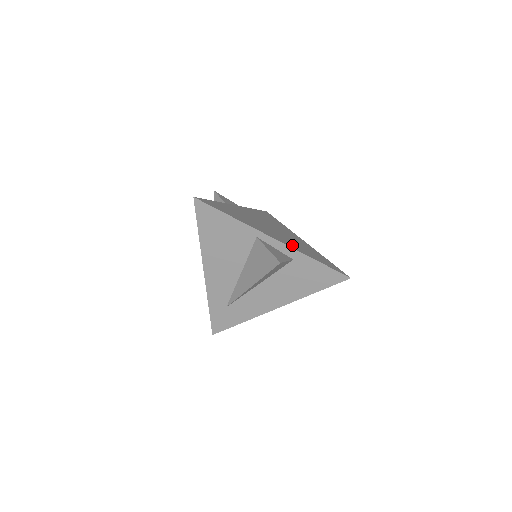
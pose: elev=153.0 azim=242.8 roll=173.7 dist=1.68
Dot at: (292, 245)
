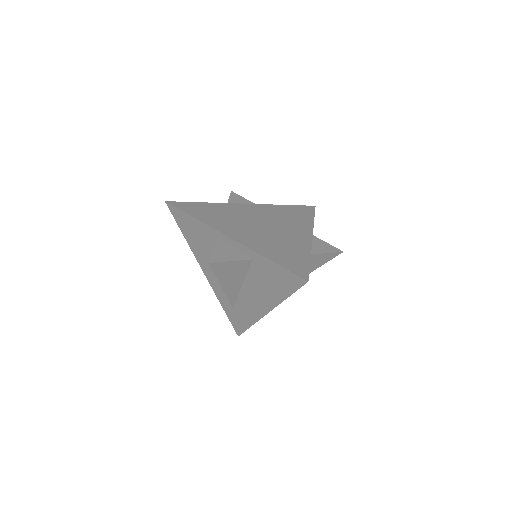
Dot at: (255, 243)
